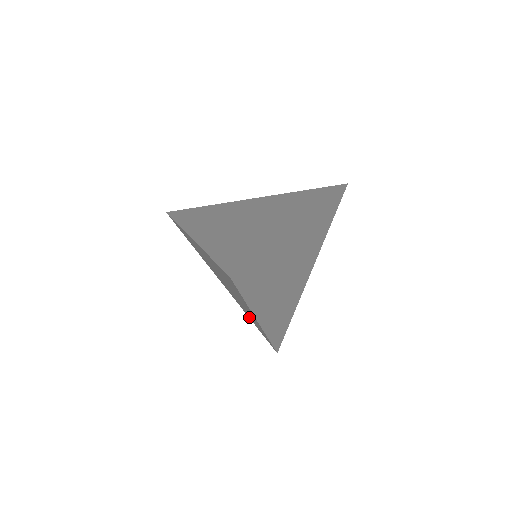
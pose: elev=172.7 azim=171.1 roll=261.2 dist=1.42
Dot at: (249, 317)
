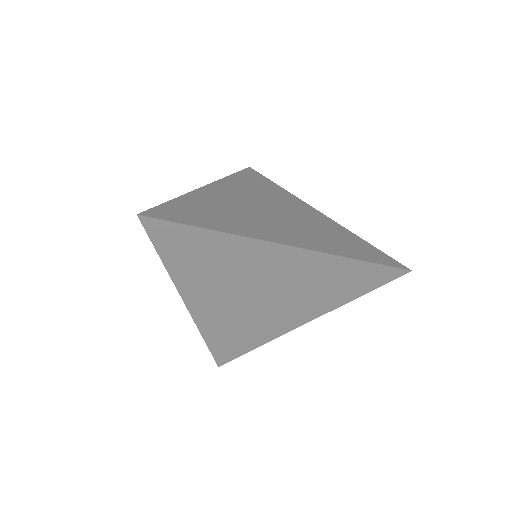
Dot at: occluded
